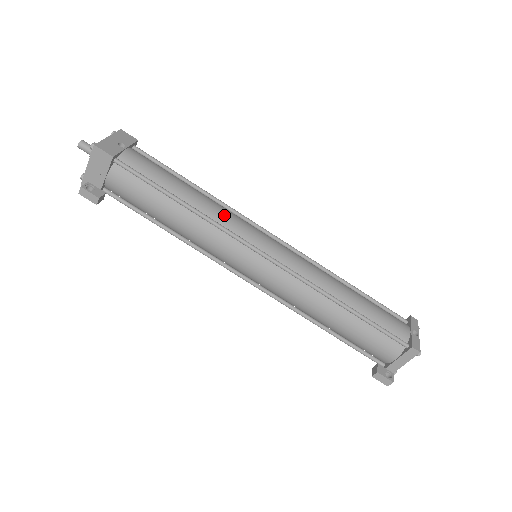
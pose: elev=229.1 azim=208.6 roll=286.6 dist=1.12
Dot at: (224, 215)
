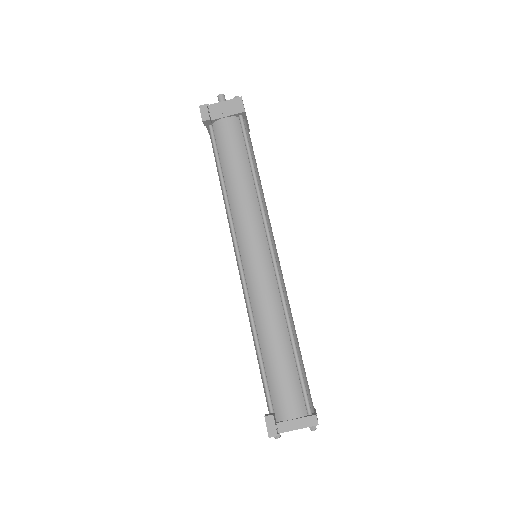
Dot at: occluded
